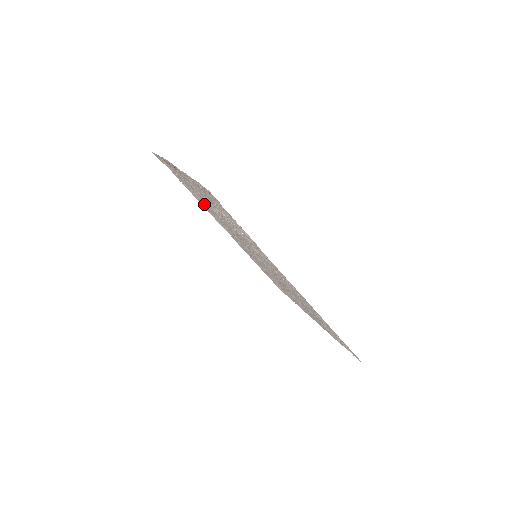
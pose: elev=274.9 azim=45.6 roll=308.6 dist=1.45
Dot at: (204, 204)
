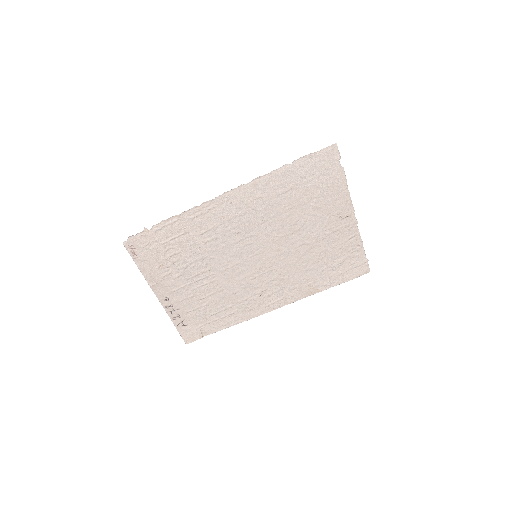
Dot at: (228, 306)
